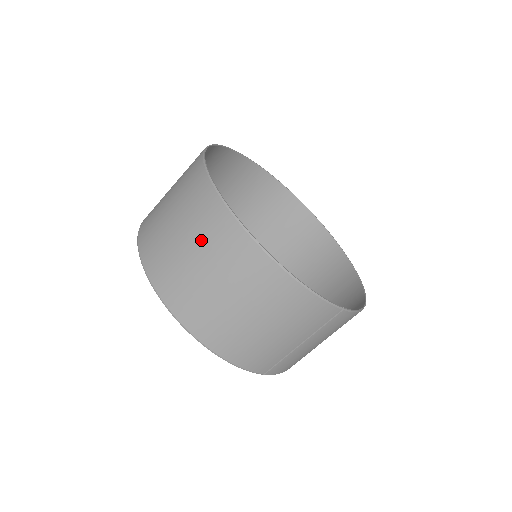
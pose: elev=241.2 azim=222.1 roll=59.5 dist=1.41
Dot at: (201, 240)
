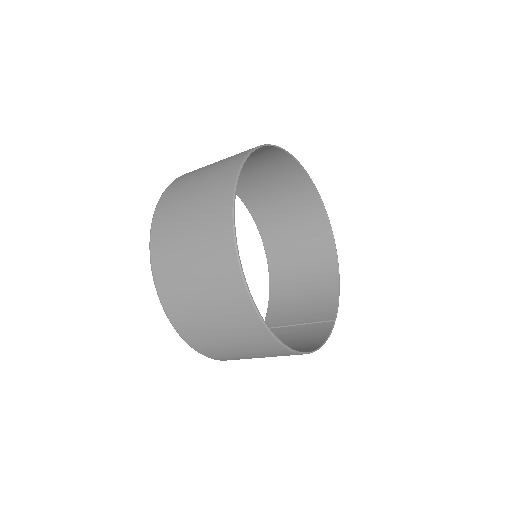
Dot at: (249, 347)
